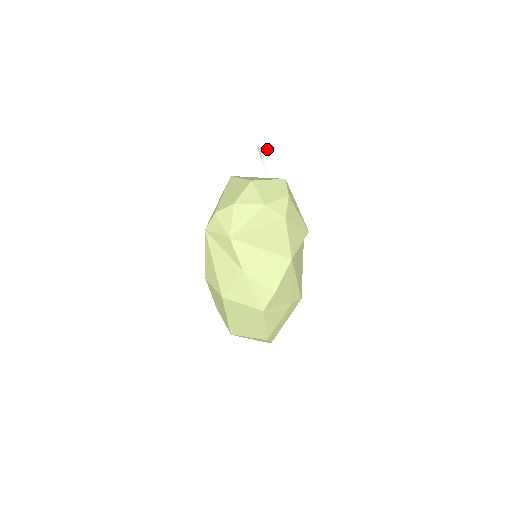
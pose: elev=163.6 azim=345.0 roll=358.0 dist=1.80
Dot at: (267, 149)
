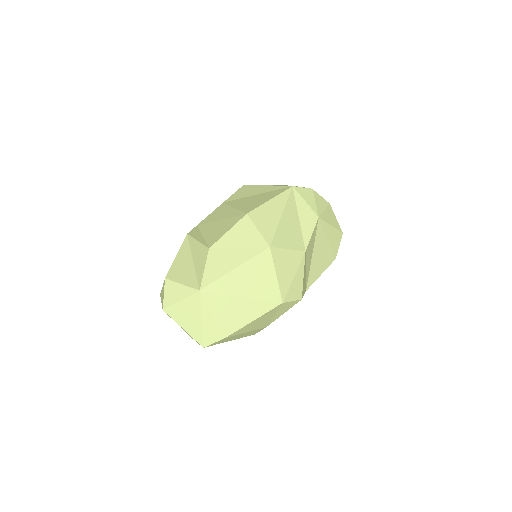
Dot at: occluded
